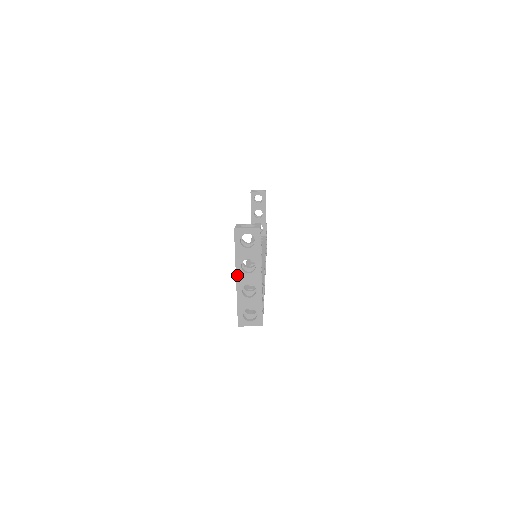
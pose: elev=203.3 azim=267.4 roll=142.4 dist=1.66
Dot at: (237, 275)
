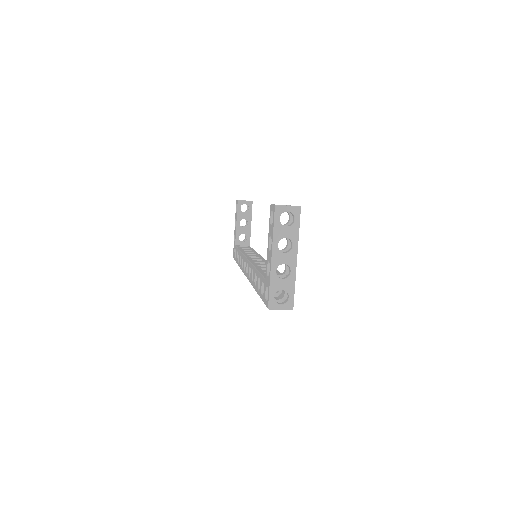
Dot at: (273, 254)
